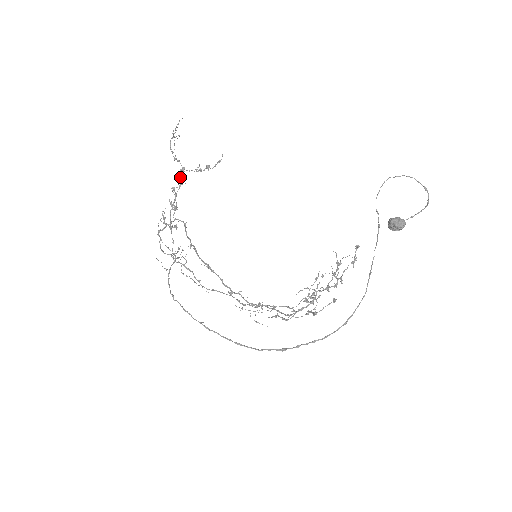
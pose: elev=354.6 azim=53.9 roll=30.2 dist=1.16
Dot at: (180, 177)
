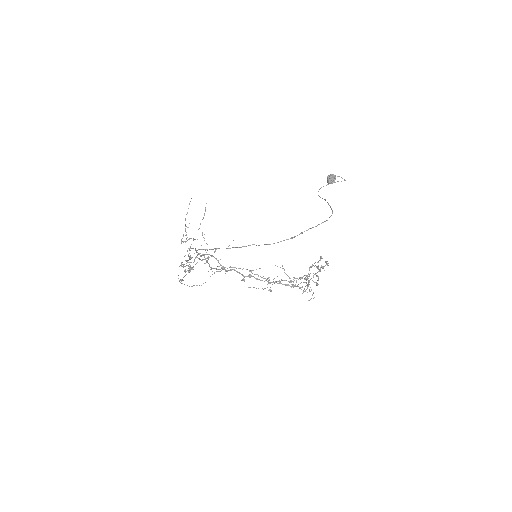
Dot at: occluded
